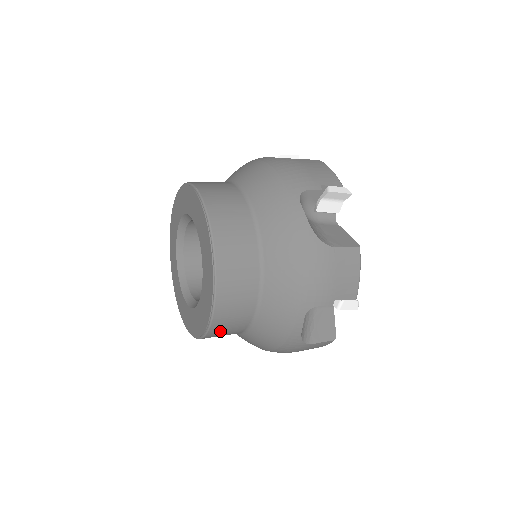
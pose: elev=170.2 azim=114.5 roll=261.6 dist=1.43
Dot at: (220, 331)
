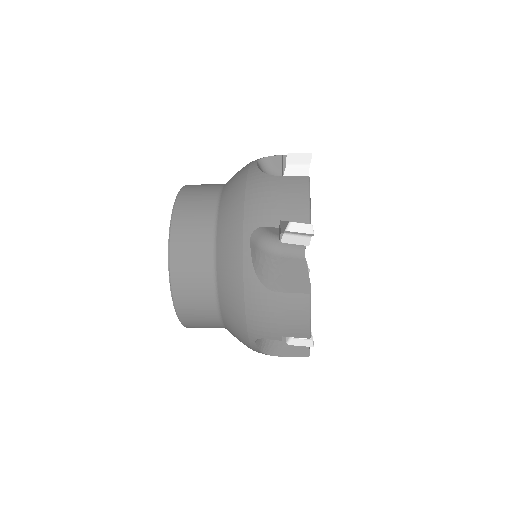
Dot at: (185, 283)
